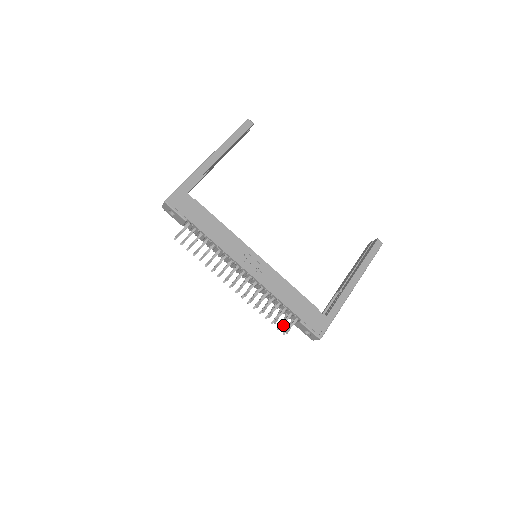
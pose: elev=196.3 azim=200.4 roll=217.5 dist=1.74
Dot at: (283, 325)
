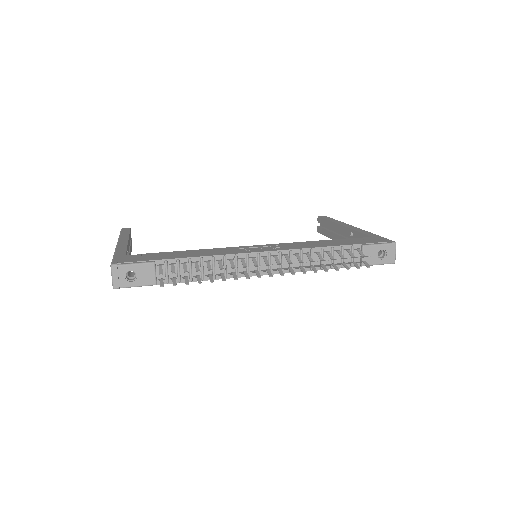
Dot at: (357, 257)
